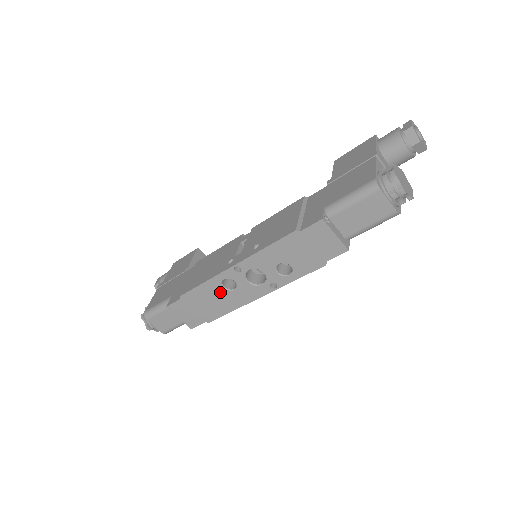
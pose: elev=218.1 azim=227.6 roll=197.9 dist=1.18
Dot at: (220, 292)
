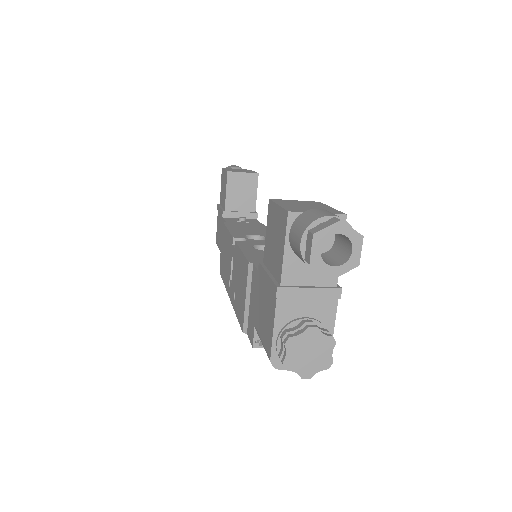
Dot at: occluded
